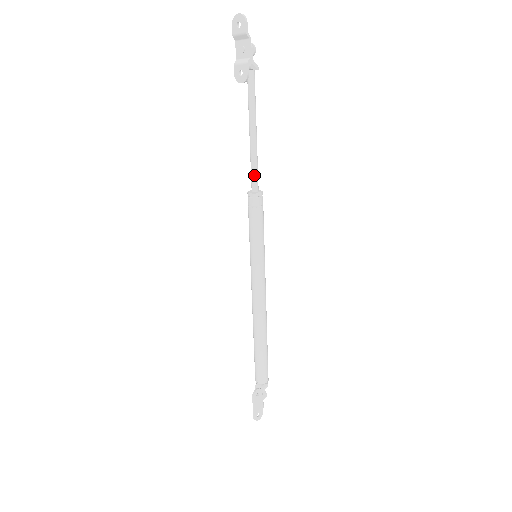
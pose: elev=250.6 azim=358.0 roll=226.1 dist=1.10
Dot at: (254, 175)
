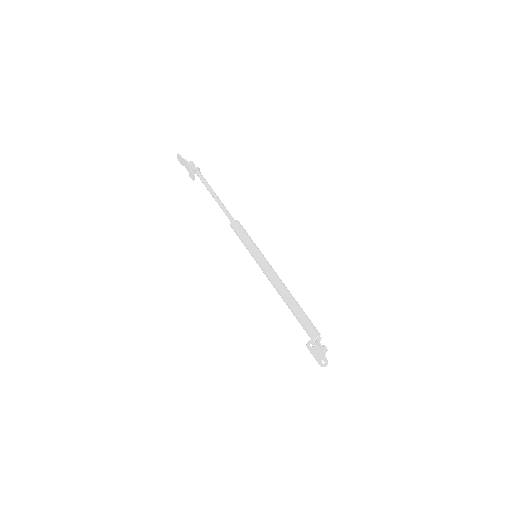
Dot at: (227, 215)
